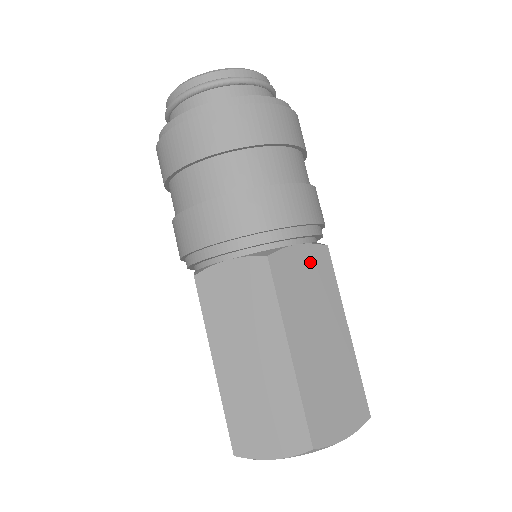
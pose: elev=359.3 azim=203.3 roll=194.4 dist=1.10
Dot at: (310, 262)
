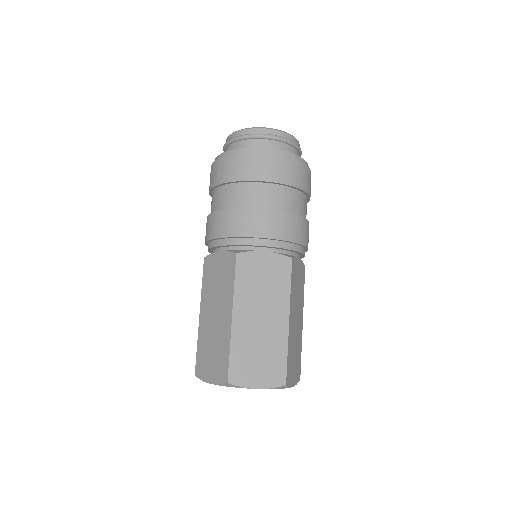
Dot at: (271, 265)
